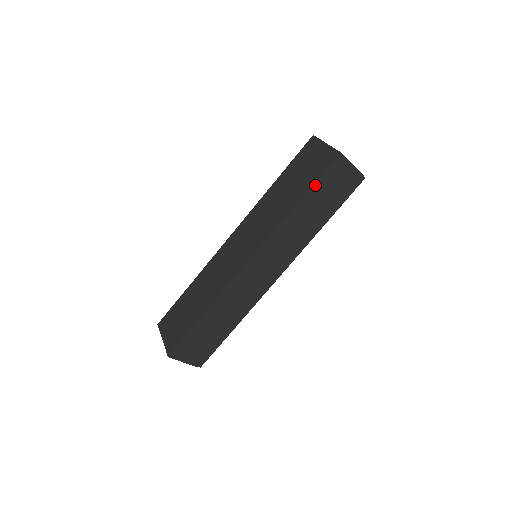
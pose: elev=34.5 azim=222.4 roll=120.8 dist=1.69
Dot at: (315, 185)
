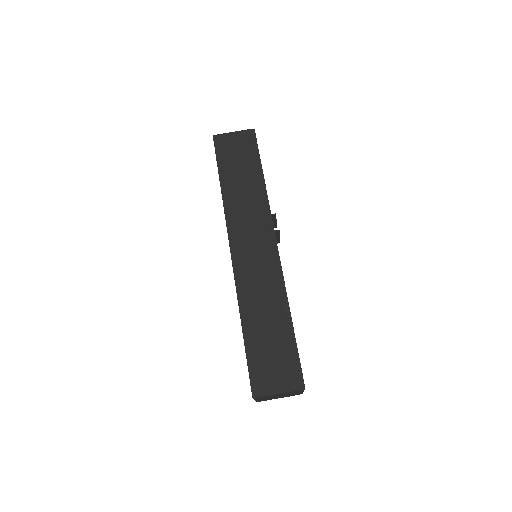
Dot at: (219, 165)
